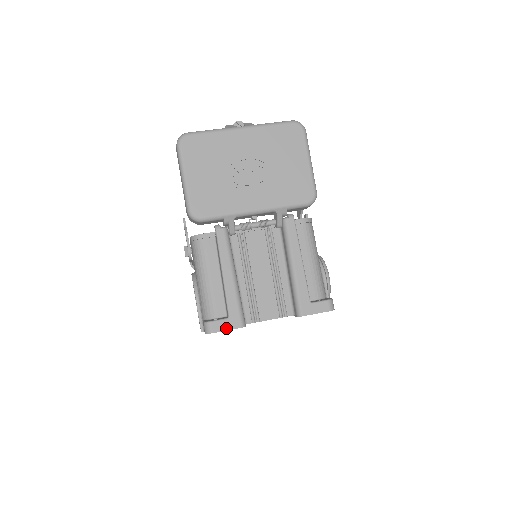
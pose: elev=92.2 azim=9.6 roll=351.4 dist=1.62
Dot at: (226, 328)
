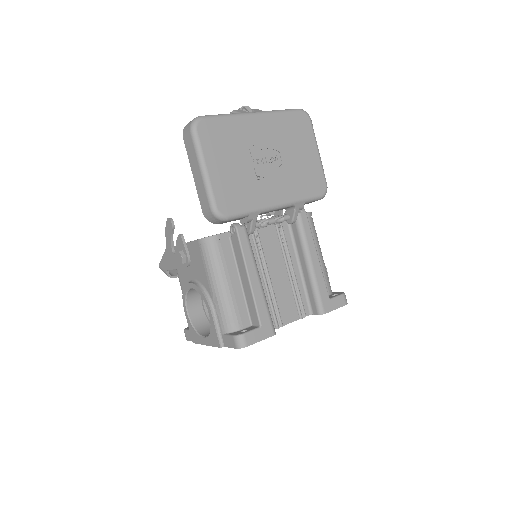
Dot at: (259, 338)
